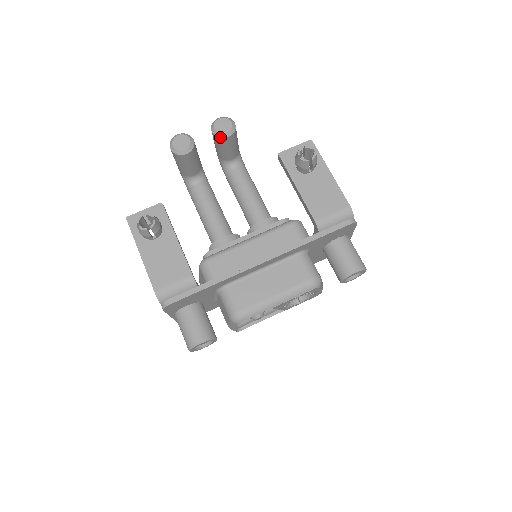
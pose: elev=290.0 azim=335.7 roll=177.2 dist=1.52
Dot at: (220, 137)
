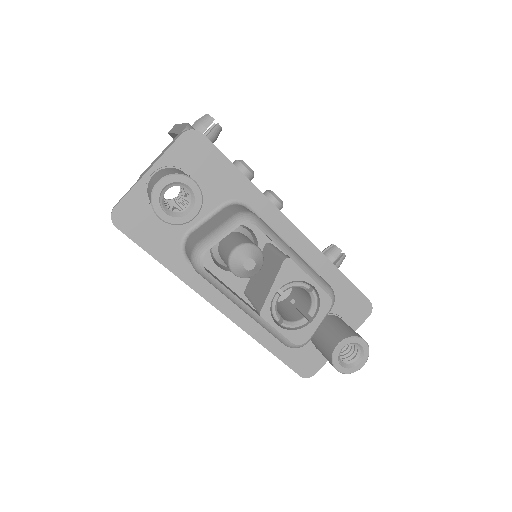
Dot at: (273, 195)
